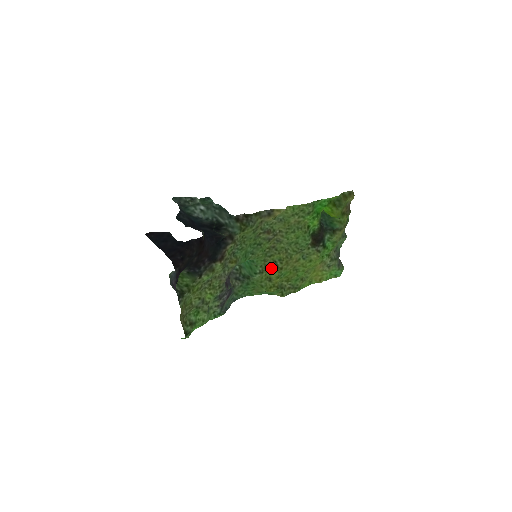
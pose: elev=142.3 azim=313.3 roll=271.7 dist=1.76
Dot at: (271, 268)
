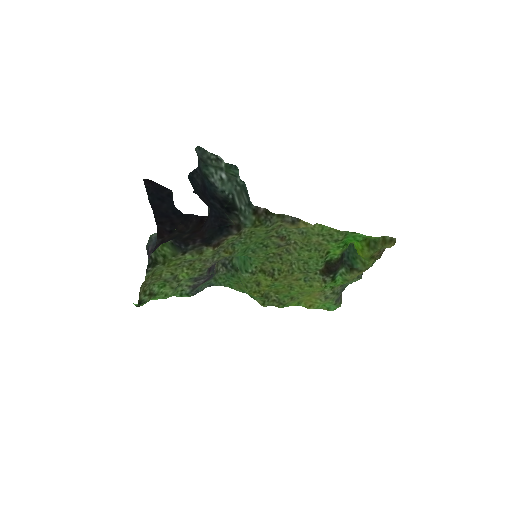
Dot at: (266, 274)
